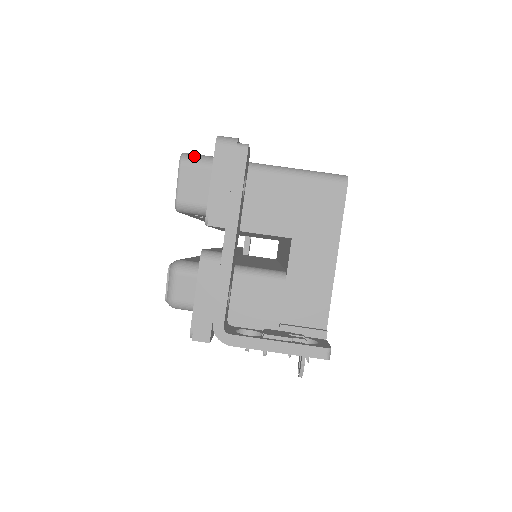
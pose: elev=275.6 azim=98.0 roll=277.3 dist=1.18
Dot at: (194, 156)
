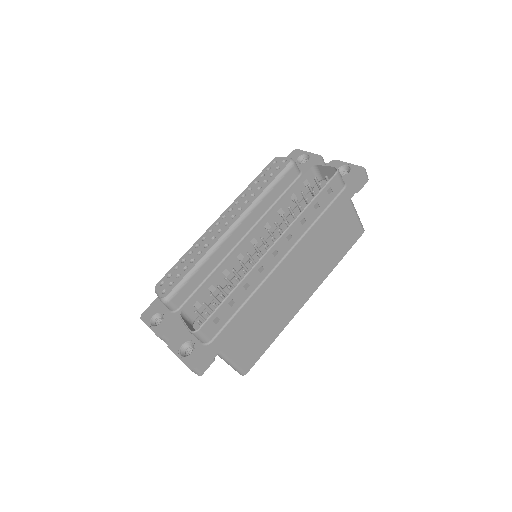
Dot at: (198, 336)
